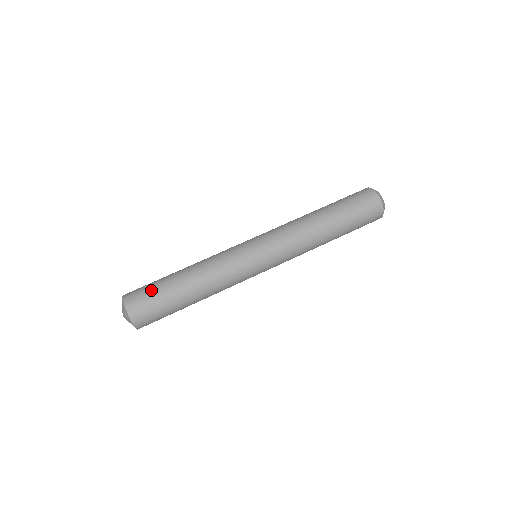
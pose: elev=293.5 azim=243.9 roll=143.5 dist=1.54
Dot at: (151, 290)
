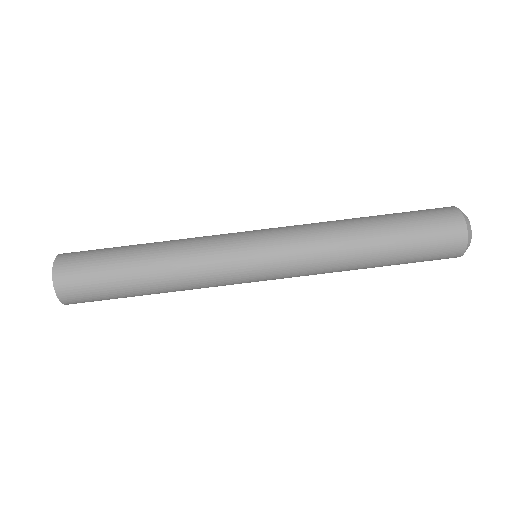
Dot at: (95, 255)
